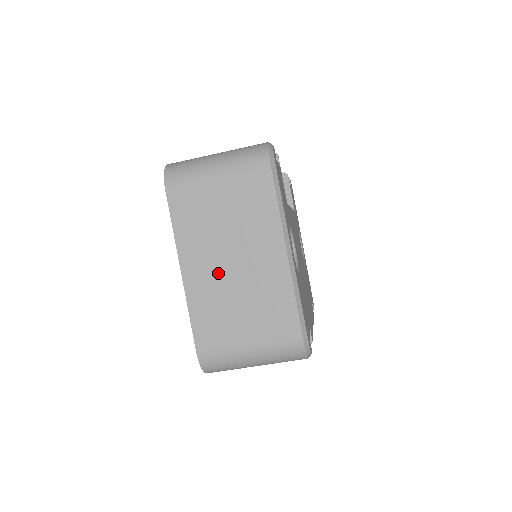
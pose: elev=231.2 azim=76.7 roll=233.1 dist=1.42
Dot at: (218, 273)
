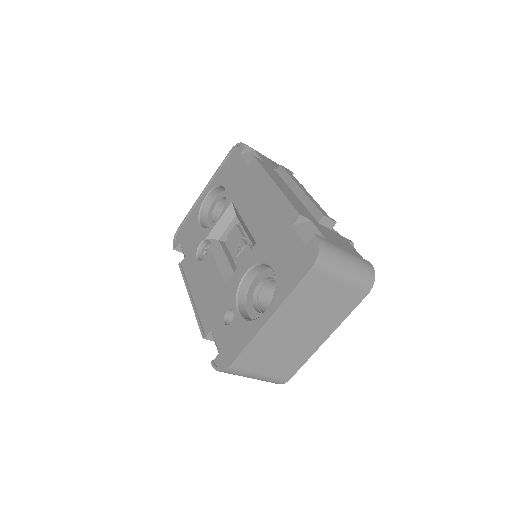
Dot at: (286, 332)
